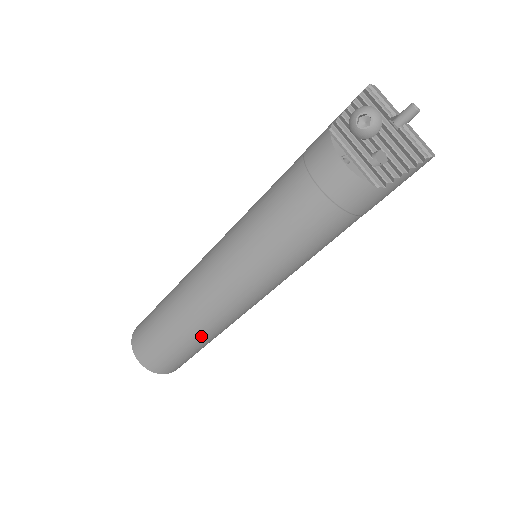
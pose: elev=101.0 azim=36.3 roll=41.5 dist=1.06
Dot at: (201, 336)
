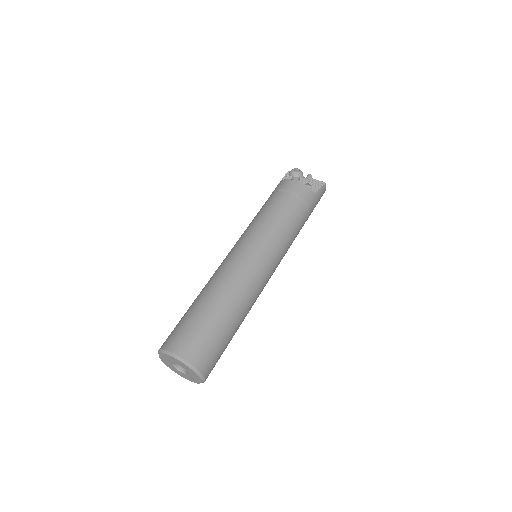
Dot at: (235, 307)
